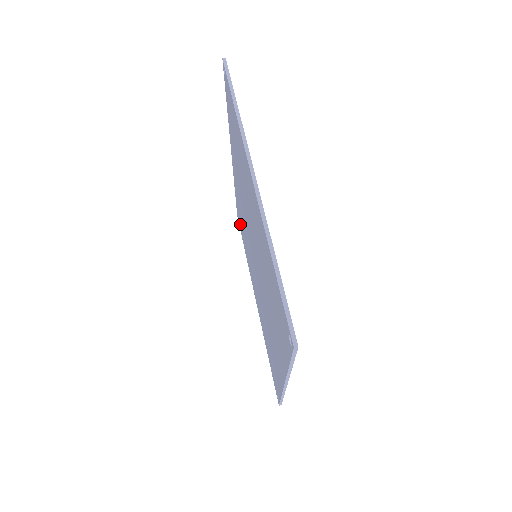
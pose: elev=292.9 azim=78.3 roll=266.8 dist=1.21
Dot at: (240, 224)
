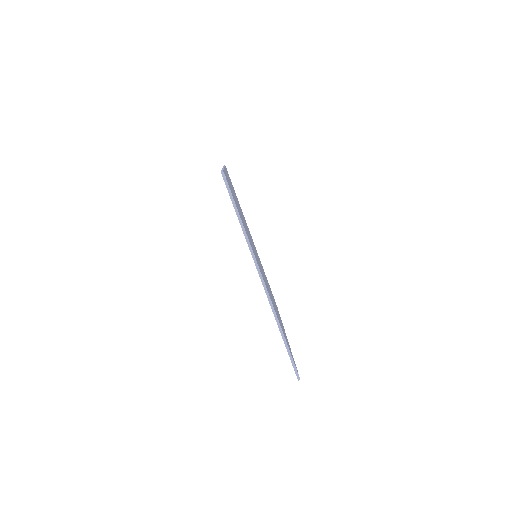
Dot at: occluded
